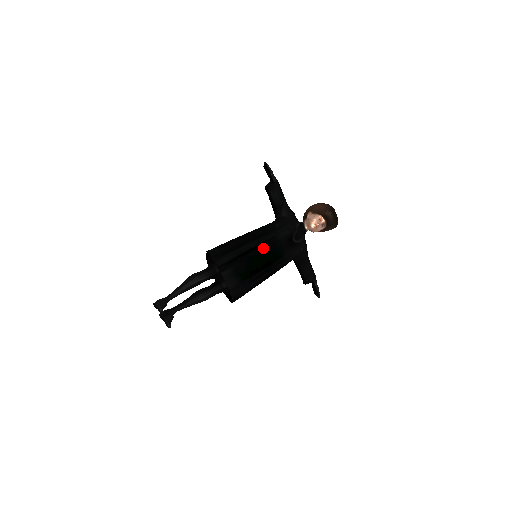
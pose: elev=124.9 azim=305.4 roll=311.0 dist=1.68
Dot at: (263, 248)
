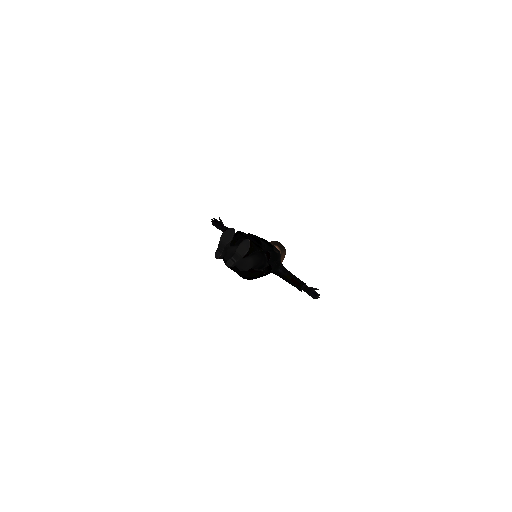
Dot at: occluded
